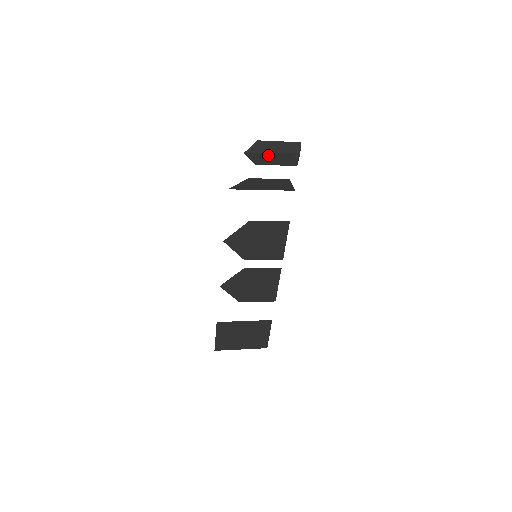
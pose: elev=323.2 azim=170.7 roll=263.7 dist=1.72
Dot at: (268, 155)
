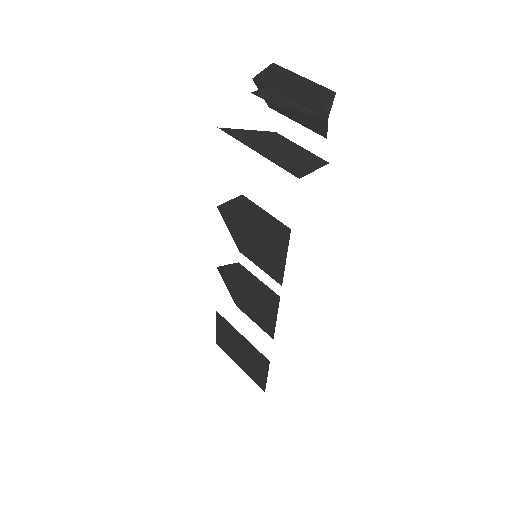
Dot at: (278, 95)
